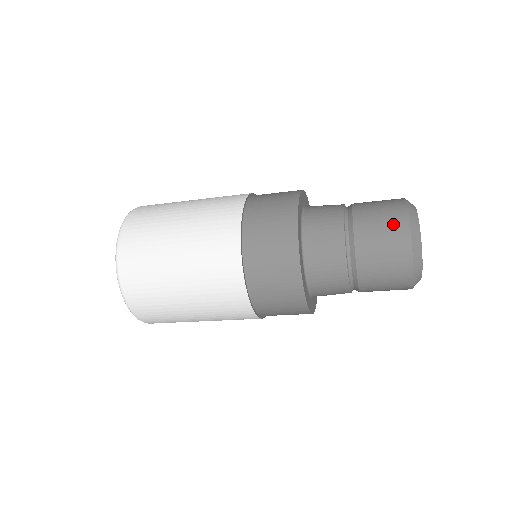
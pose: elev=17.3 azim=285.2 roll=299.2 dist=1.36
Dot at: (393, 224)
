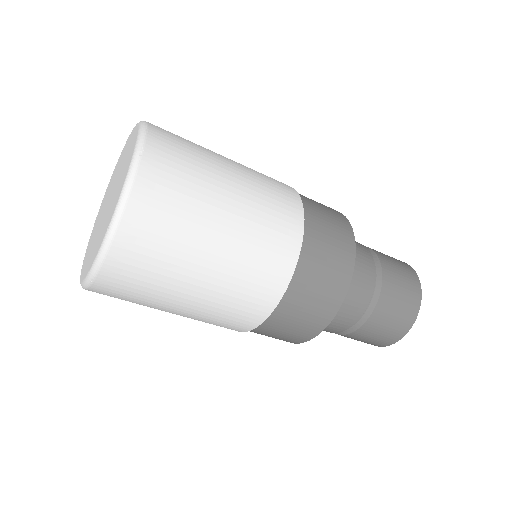
Dot at: (411, 284)
